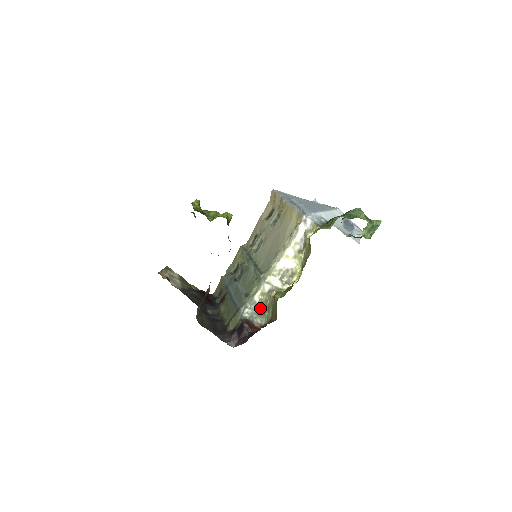
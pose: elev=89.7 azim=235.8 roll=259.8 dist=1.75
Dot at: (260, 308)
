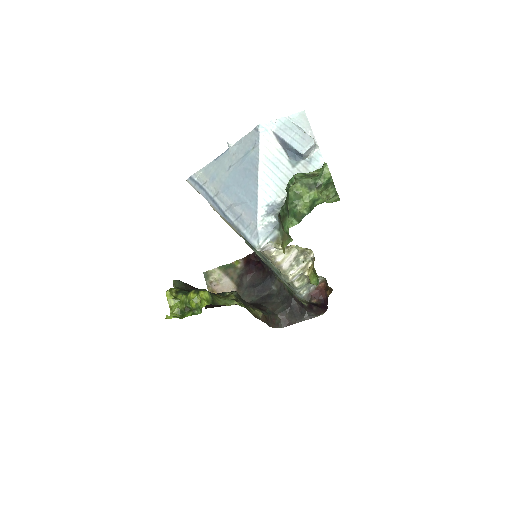
Dot at: (308, 280)
